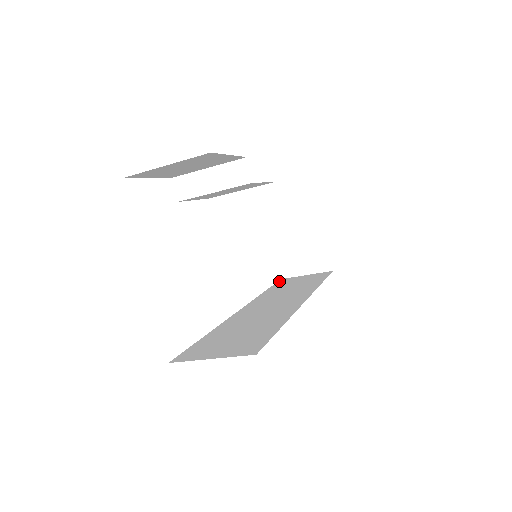
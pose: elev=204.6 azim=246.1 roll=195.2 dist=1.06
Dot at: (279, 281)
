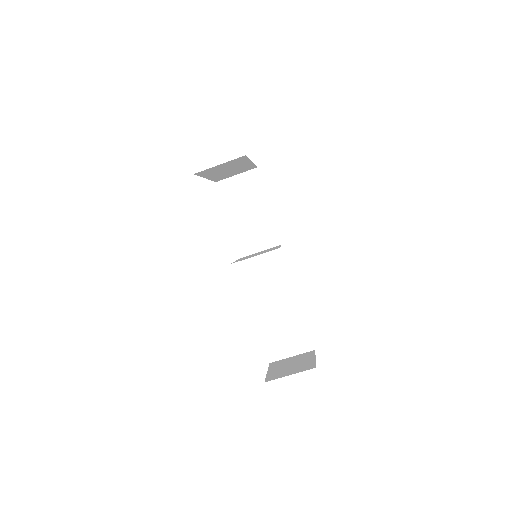
Dot at: occluded
